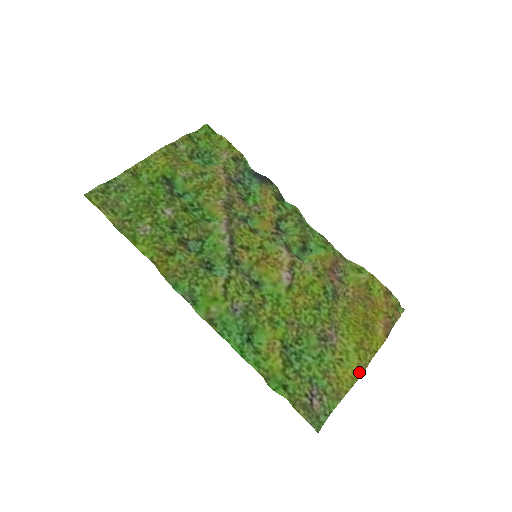
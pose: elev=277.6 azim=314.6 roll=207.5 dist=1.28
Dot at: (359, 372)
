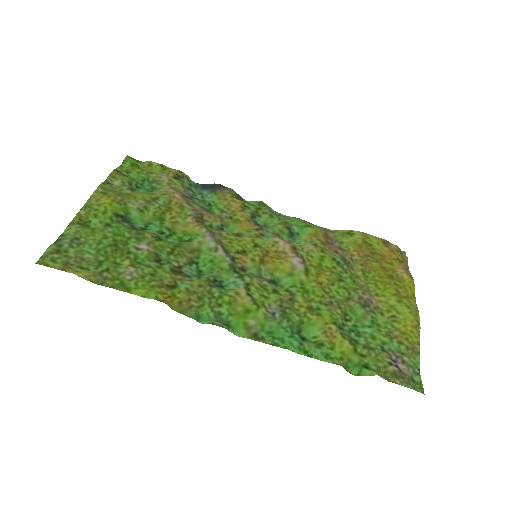
Dot at: (416, 319)
